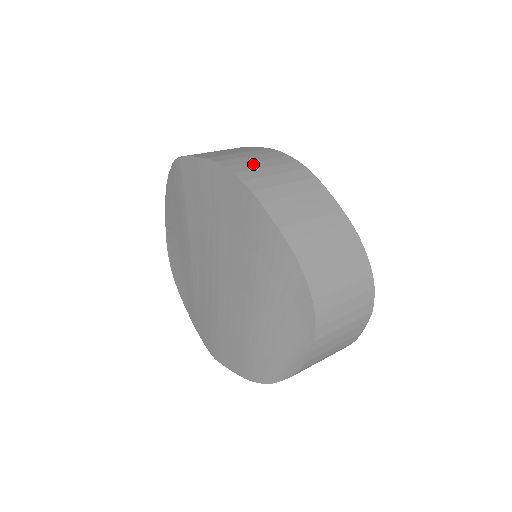
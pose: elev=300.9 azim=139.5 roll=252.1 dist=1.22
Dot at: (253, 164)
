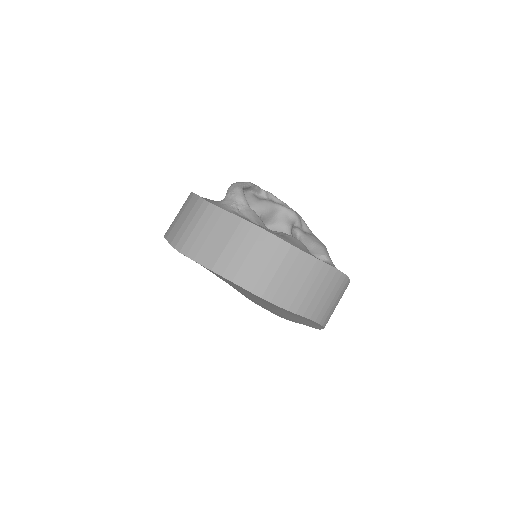
Dot at: (247, 264)
